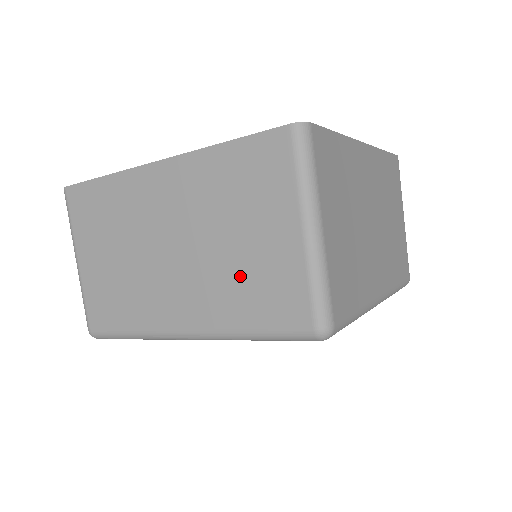
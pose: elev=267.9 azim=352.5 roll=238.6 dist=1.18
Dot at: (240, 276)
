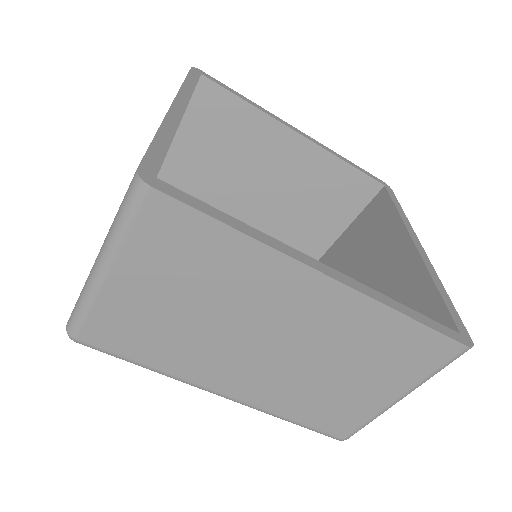
Dot at: occluded
